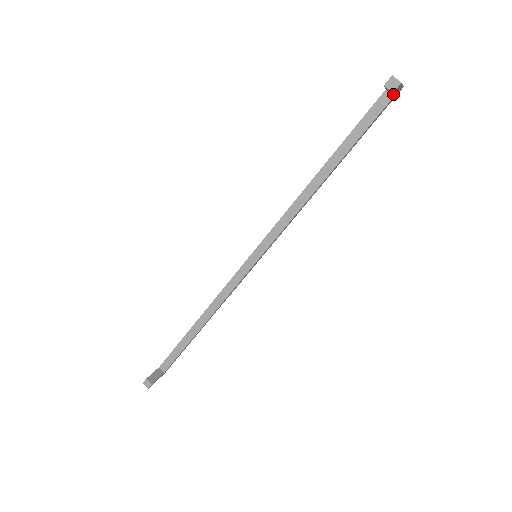
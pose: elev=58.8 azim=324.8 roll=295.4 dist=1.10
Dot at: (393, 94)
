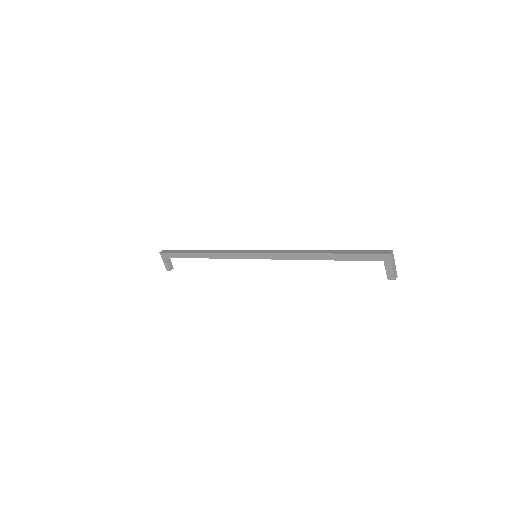
Dot at: occluded
